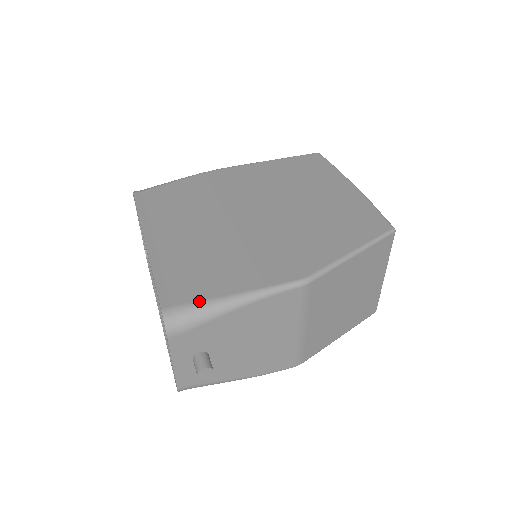
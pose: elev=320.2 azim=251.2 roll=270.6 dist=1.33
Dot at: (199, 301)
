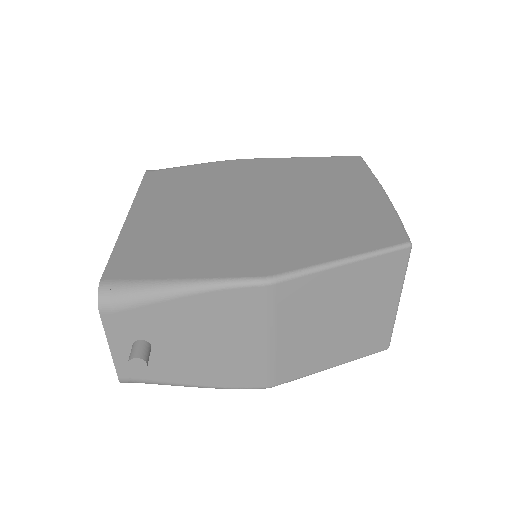
Dot at: (142, 279)
